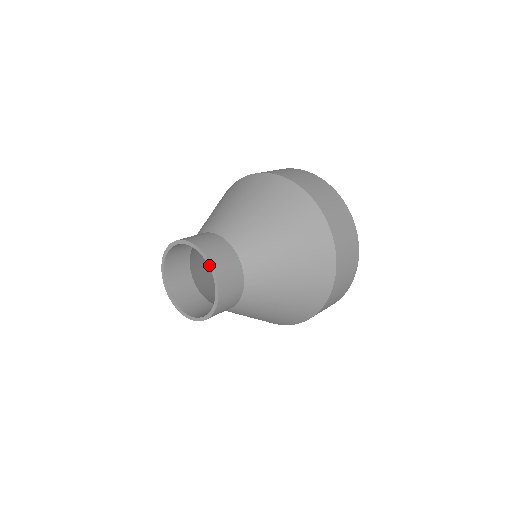
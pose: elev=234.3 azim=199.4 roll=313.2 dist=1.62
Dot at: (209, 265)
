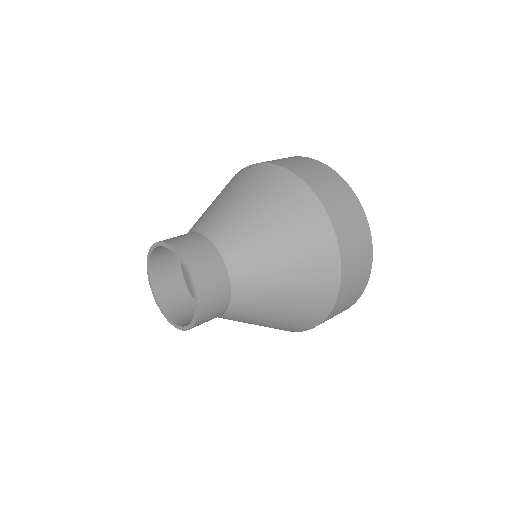
Dot at: (184, 266)
